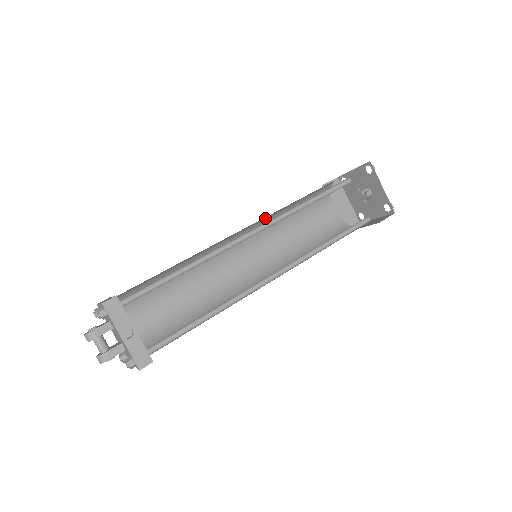
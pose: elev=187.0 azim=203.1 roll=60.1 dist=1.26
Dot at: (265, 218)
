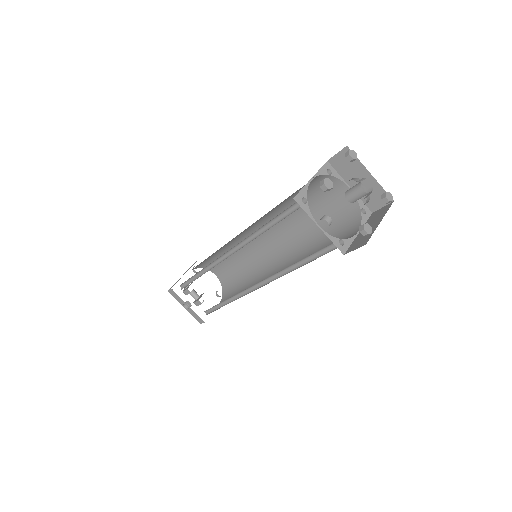
Dot at: (258, 220)
